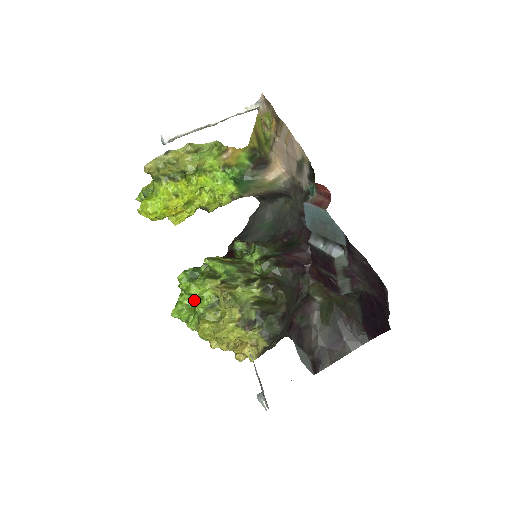
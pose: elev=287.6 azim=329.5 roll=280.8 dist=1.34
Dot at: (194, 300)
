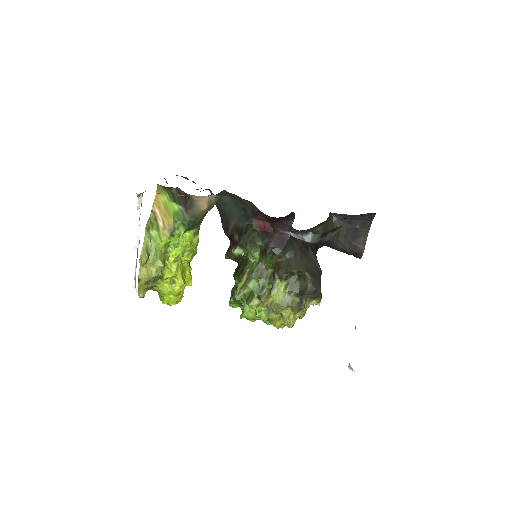
Dot at: occluded
